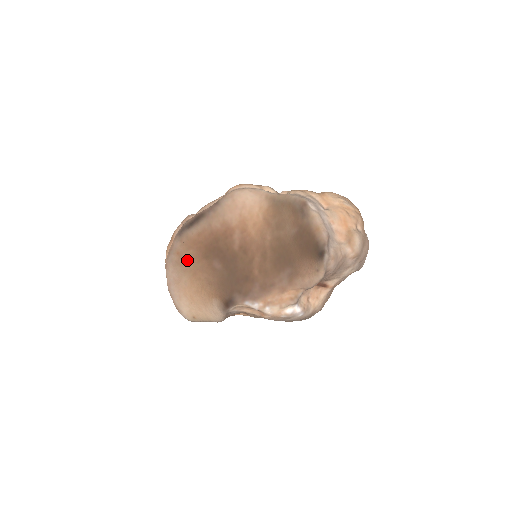
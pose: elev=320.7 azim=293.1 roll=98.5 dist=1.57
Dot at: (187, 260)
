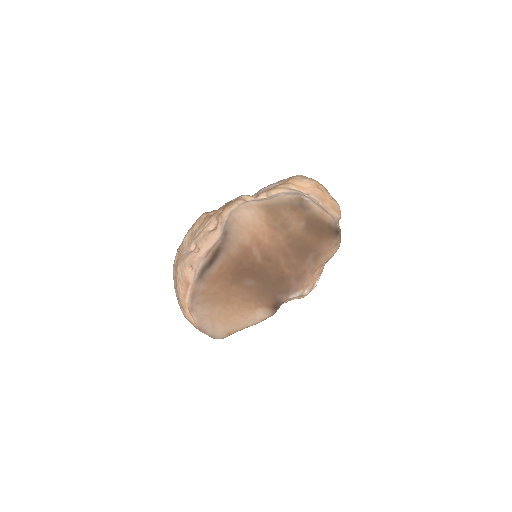
Dot at: (215, 294)
